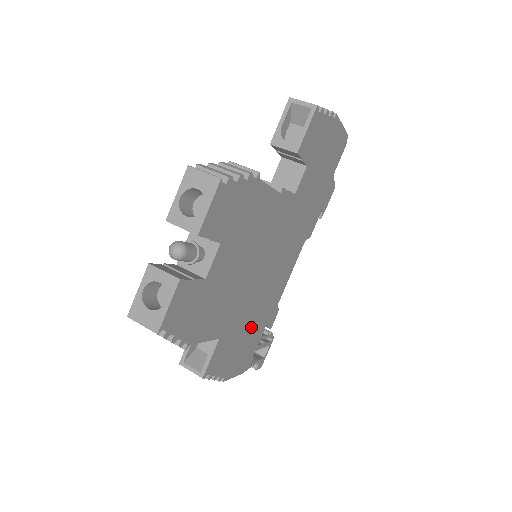
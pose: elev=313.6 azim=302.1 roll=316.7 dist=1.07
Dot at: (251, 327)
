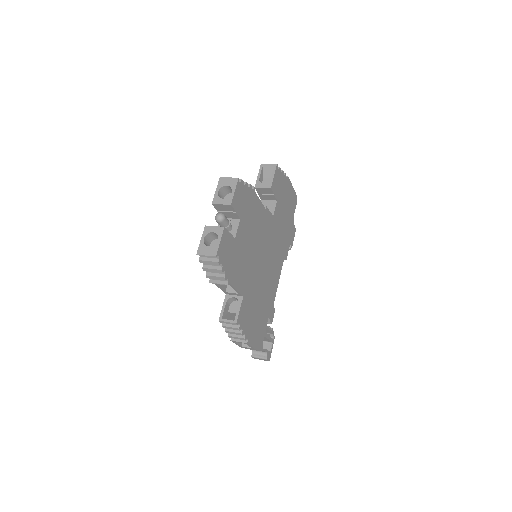
Dot at: (260, 308)
